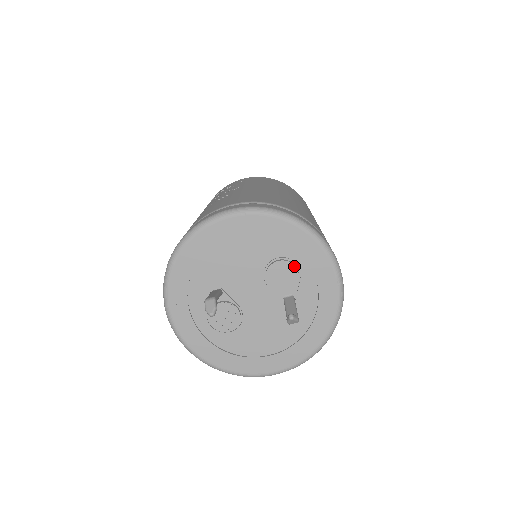
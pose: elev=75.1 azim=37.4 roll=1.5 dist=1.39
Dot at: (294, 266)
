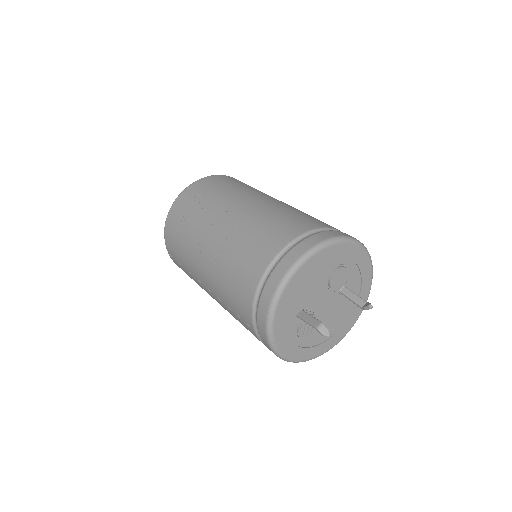
Dot at: (345, 268)
